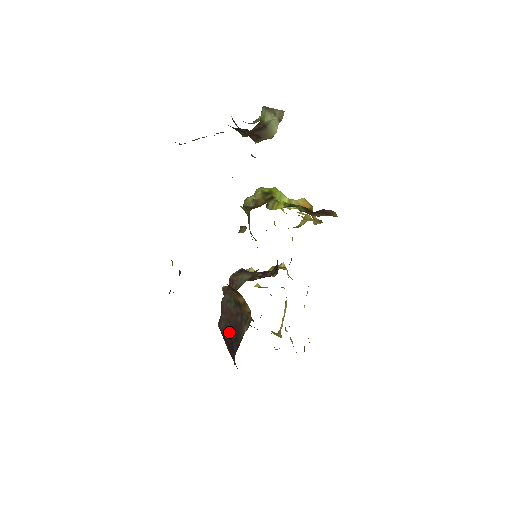
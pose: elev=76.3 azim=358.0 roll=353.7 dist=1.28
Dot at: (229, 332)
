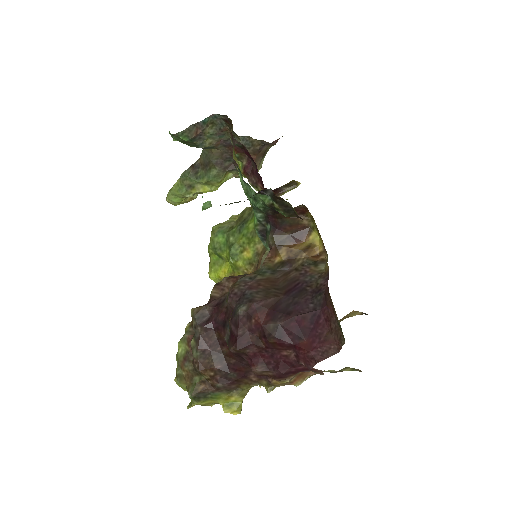
Dot at: (279, 295)
